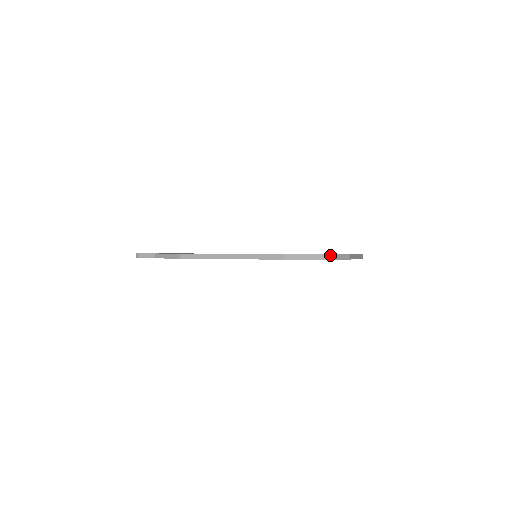
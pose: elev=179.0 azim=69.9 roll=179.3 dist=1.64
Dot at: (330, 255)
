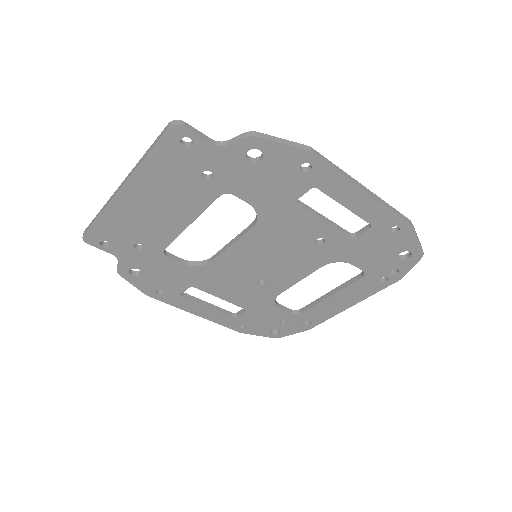
Dot at: occluded
